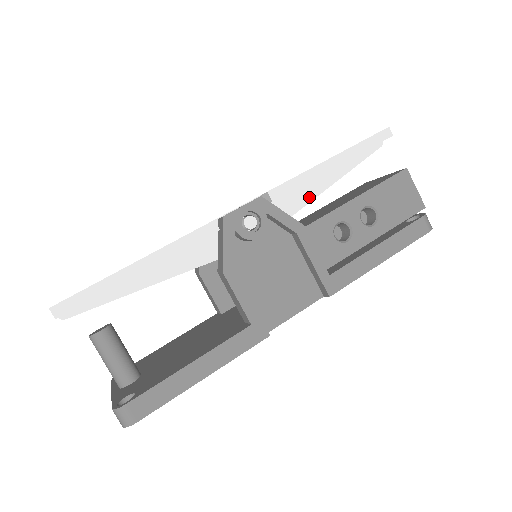
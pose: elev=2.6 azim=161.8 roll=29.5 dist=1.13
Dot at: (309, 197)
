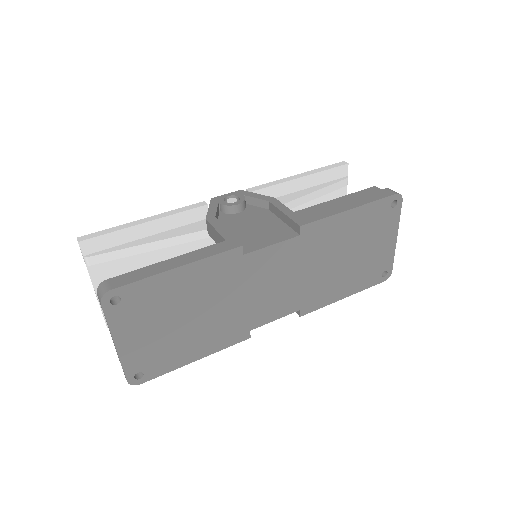
Dot at: (287, 200)
